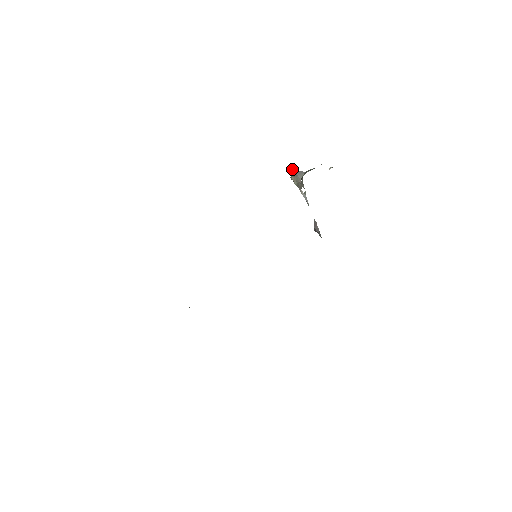
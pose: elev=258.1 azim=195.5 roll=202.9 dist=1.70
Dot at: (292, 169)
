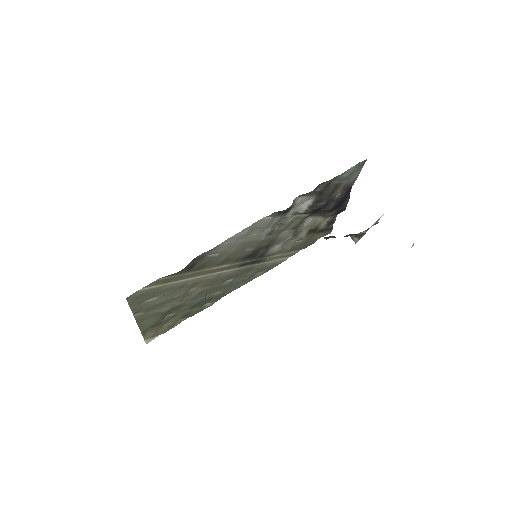
Dot at: occluded
